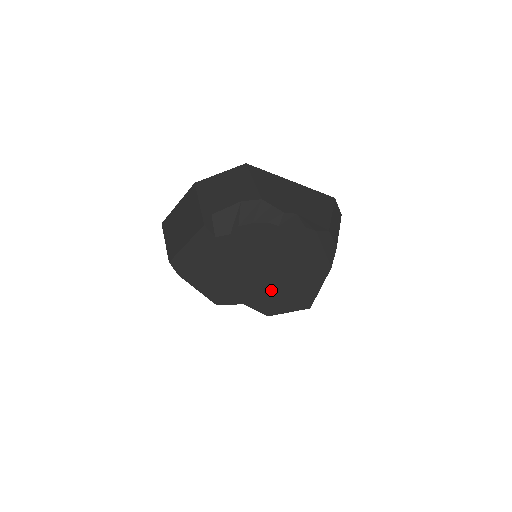
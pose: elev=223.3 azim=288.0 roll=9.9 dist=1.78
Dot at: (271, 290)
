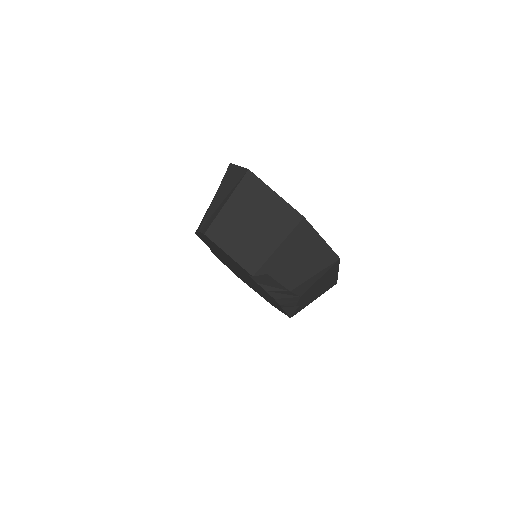
Dot at: (232, 268)
